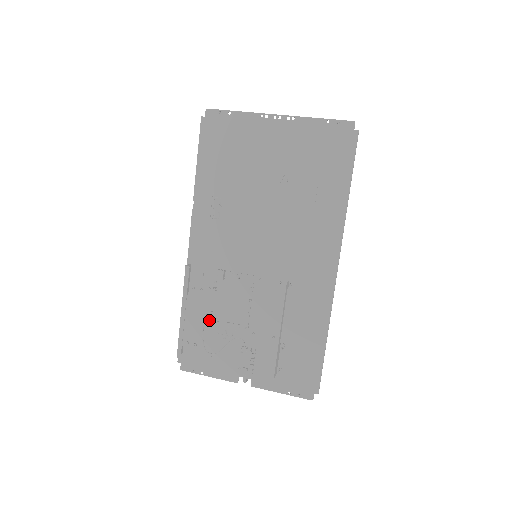
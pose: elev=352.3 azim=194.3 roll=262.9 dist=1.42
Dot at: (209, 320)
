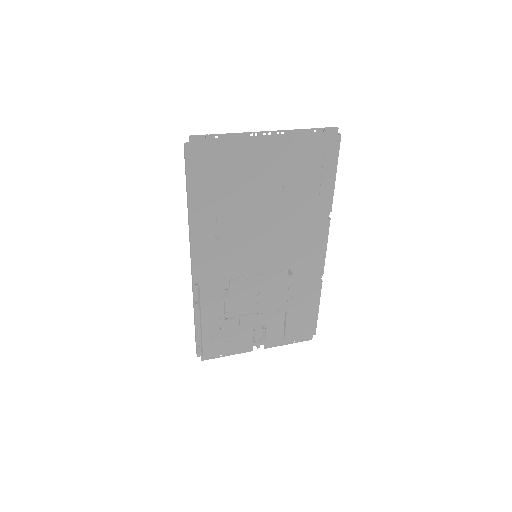
Dot at: (222, 318)
